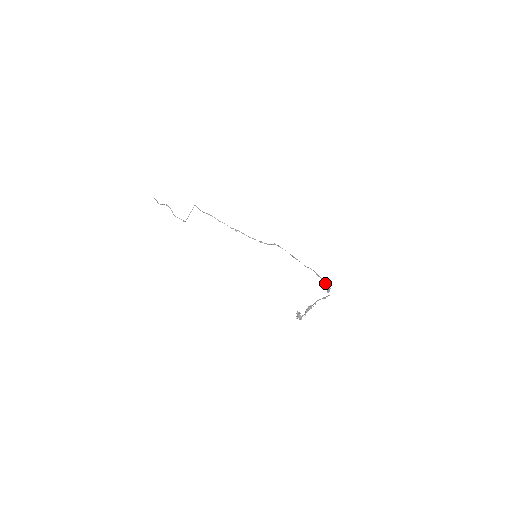
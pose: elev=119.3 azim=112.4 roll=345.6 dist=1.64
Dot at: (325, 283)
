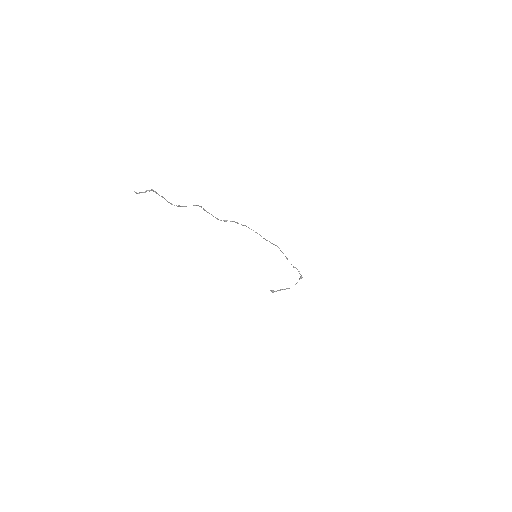
Dot at: (301, 275)
